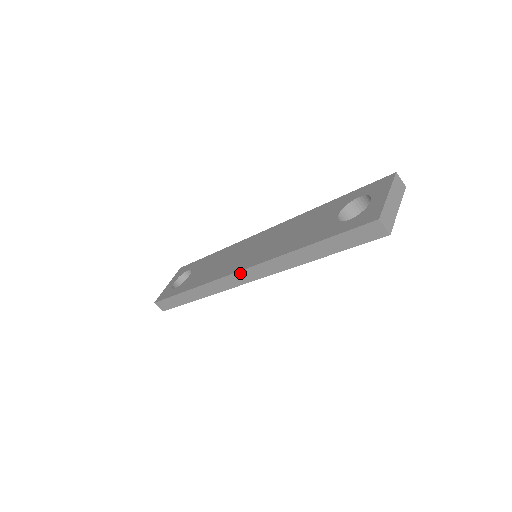
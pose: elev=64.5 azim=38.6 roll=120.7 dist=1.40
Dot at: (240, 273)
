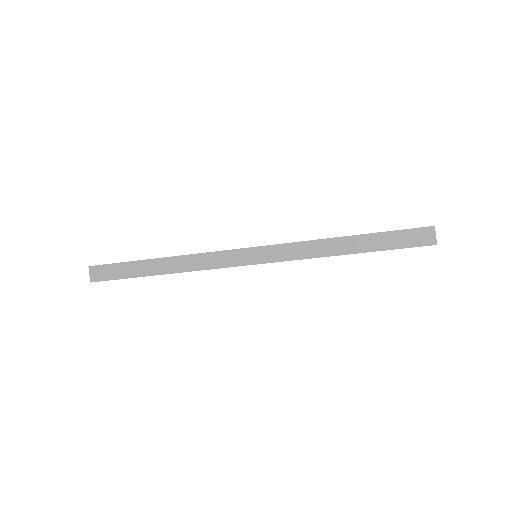
Dot at: (249, 250)
